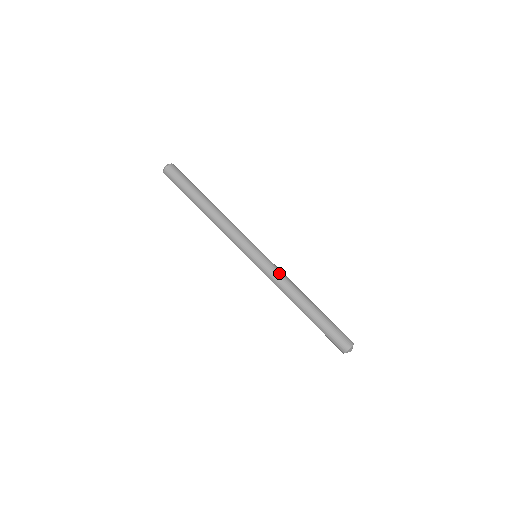
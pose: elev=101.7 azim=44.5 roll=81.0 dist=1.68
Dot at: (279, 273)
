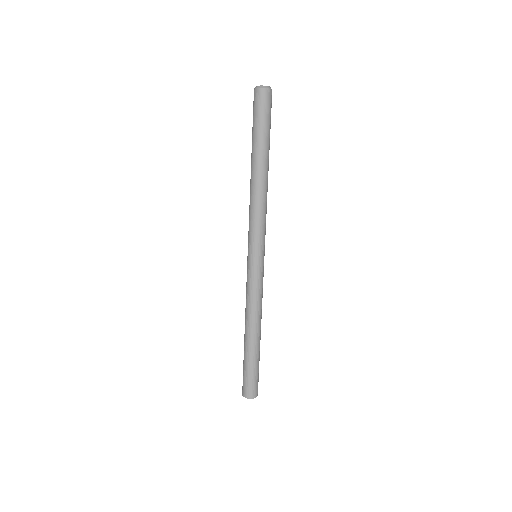
Dot at: (262, 291)
